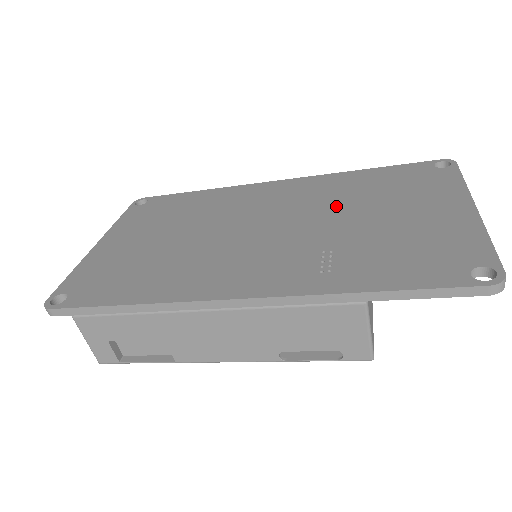
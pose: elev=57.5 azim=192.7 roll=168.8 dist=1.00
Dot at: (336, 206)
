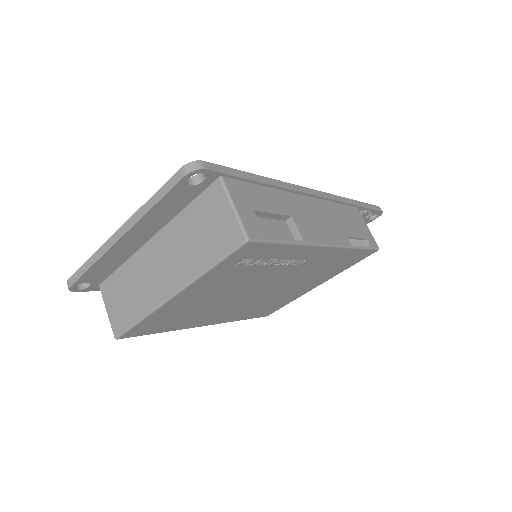
Dot at: occluded
